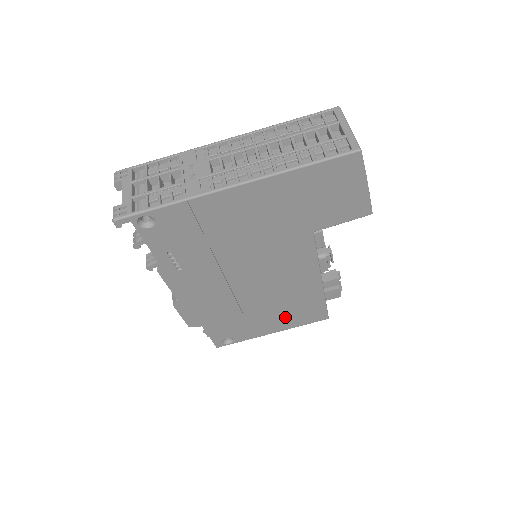
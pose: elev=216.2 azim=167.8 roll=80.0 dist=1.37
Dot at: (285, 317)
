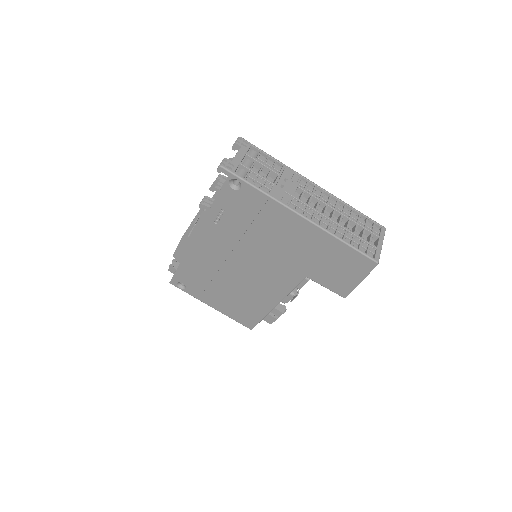
Dot at: (231, 305)
